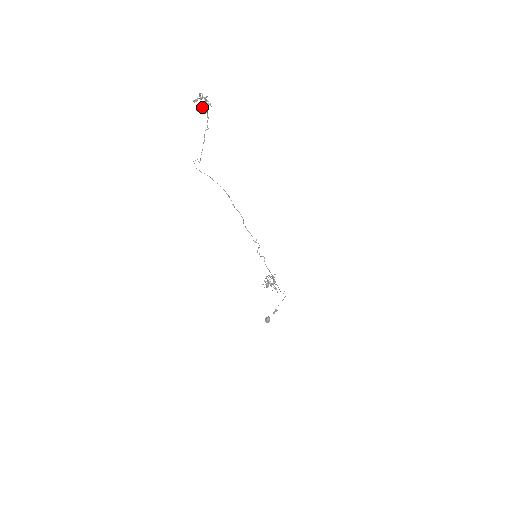
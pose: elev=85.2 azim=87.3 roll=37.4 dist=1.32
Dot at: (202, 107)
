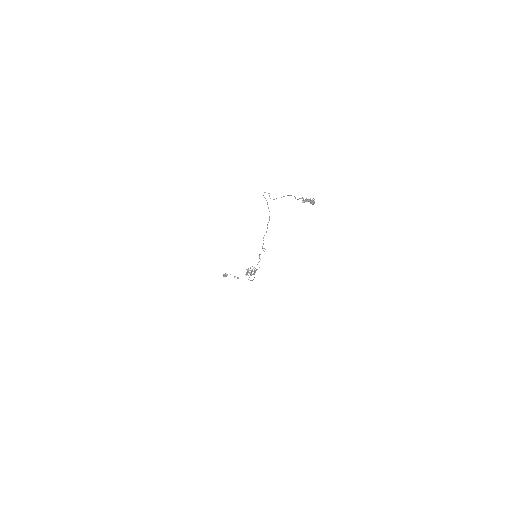
Dot at: occluded
